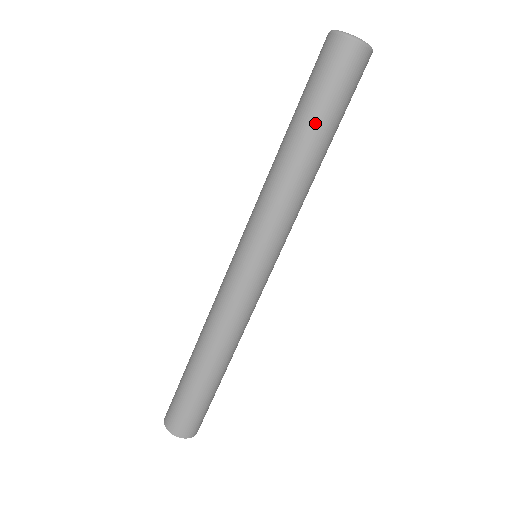
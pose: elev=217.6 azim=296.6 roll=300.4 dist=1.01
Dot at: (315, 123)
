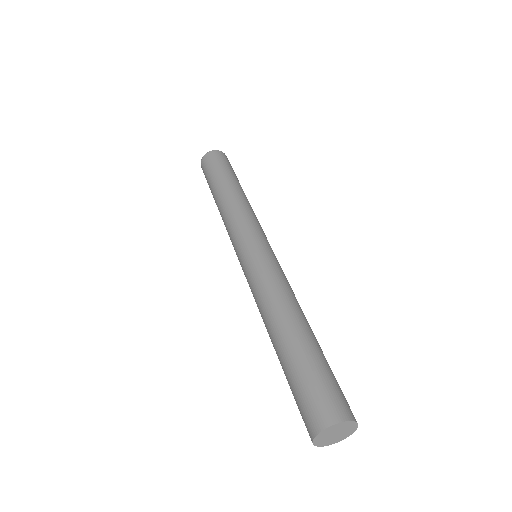
Dot at: (216, 182)
